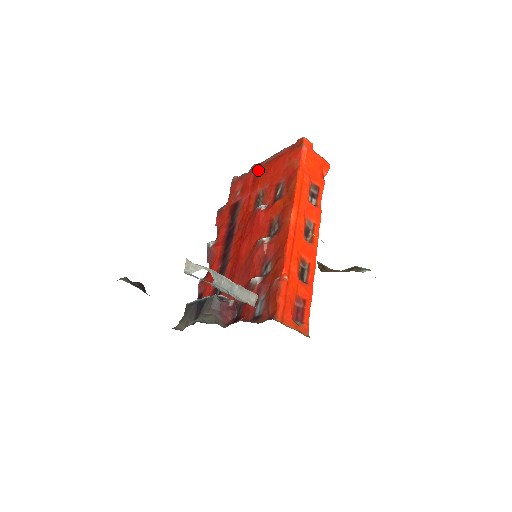
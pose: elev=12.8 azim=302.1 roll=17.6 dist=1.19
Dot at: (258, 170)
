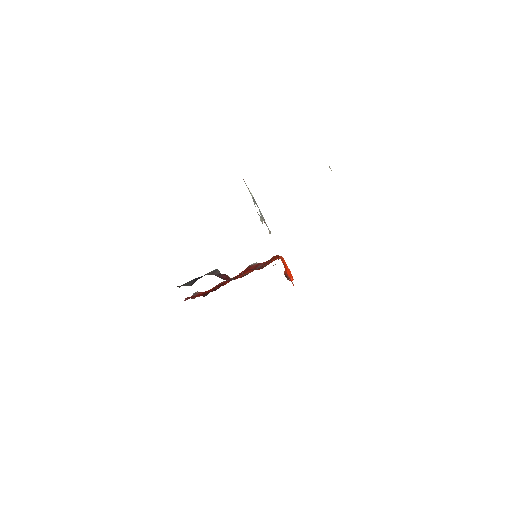
Dot at: occluded
